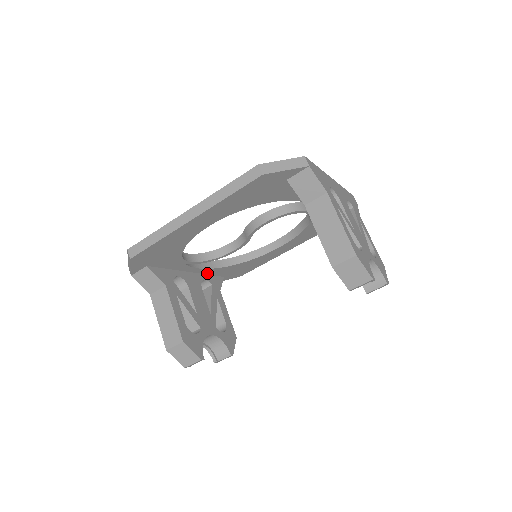
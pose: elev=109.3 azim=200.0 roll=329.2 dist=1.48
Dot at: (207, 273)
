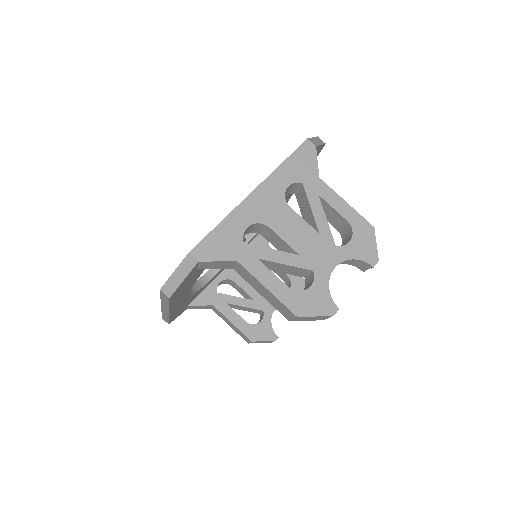
Dot at: occluded
